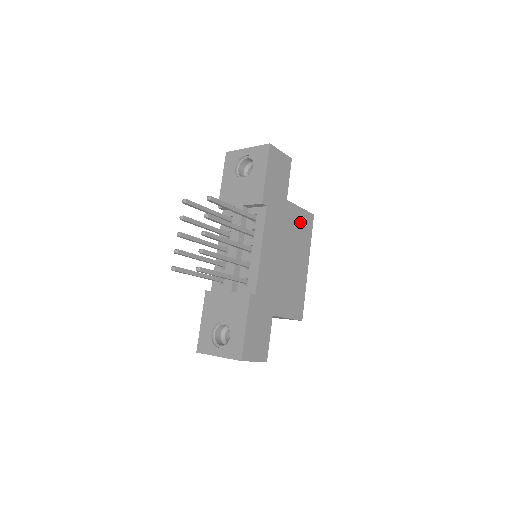
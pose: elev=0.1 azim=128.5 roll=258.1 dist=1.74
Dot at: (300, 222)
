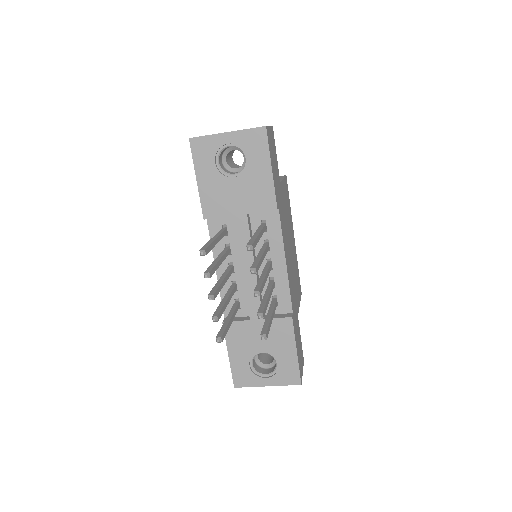
Dot at: (286, 196)
